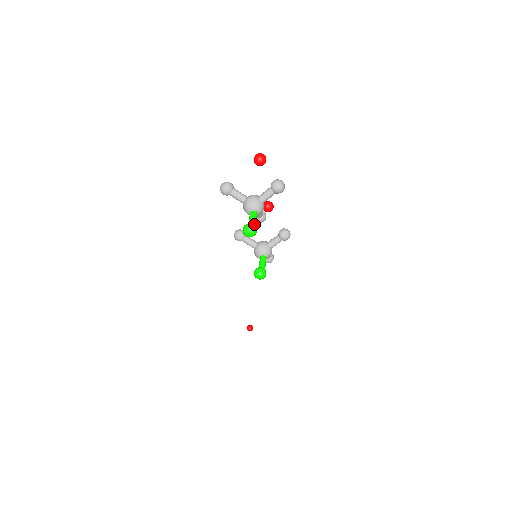
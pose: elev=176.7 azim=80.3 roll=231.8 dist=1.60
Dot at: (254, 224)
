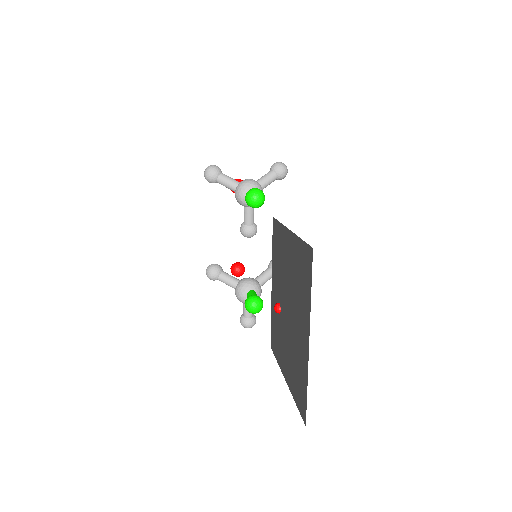
Dot at: occluded
